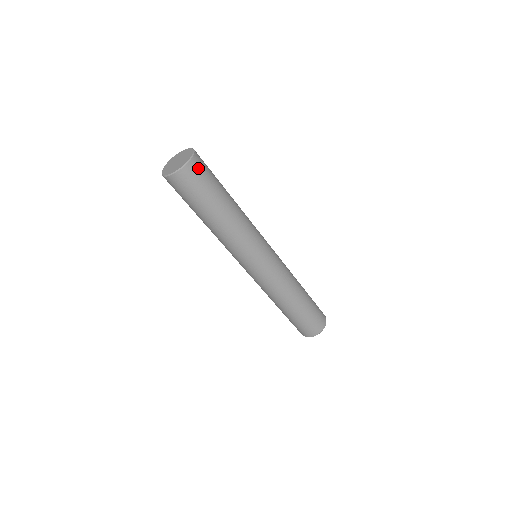
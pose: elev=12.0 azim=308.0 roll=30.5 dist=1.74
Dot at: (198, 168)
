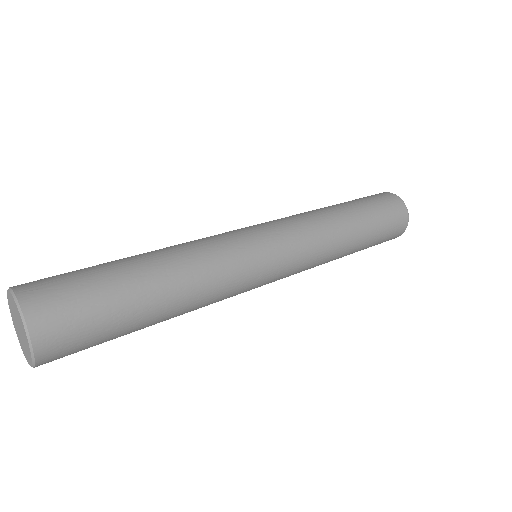
Dot at: (60, 347)
